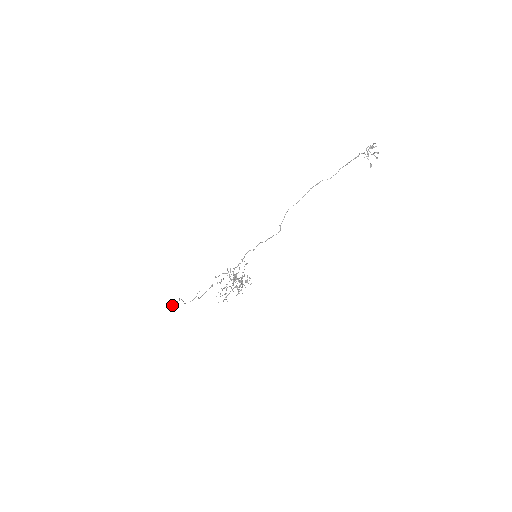
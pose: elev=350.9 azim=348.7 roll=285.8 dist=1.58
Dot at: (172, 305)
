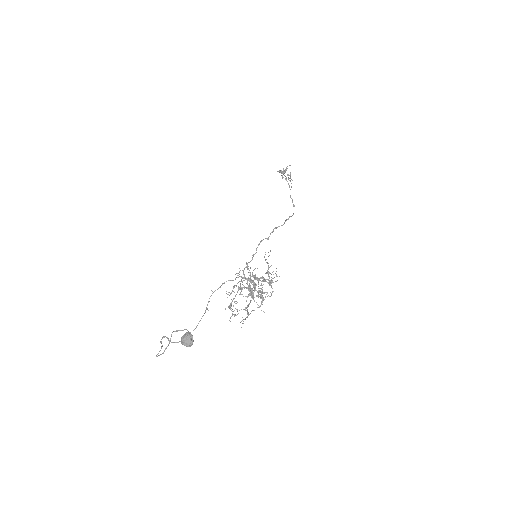
Dot at: (187, 332)
